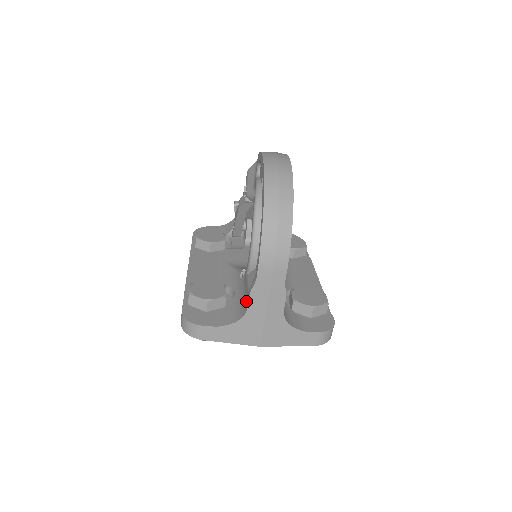
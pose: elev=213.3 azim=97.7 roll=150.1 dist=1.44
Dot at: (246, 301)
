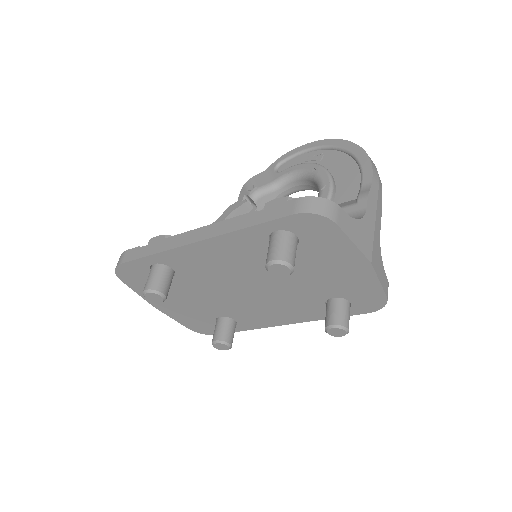
Dot at: (352, 213)
